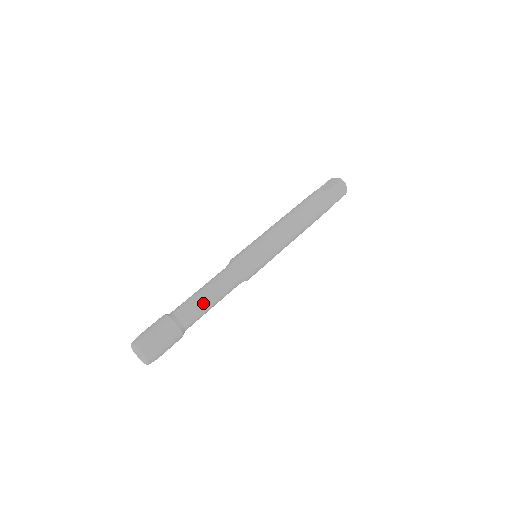
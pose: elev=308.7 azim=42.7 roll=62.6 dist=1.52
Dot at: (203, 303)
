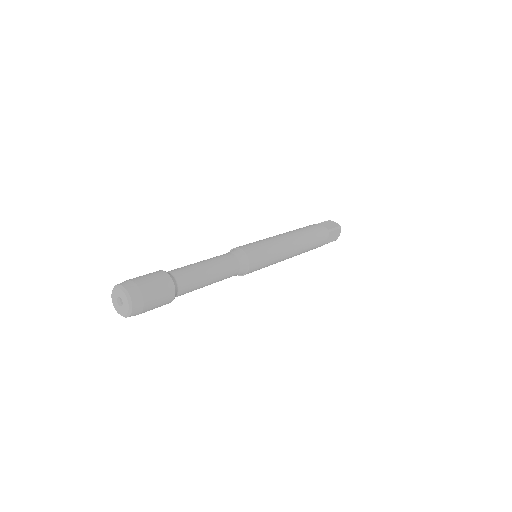
Dot at: (193, 264)
